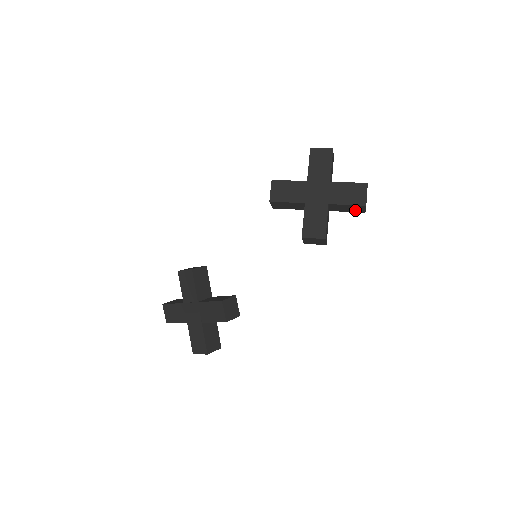
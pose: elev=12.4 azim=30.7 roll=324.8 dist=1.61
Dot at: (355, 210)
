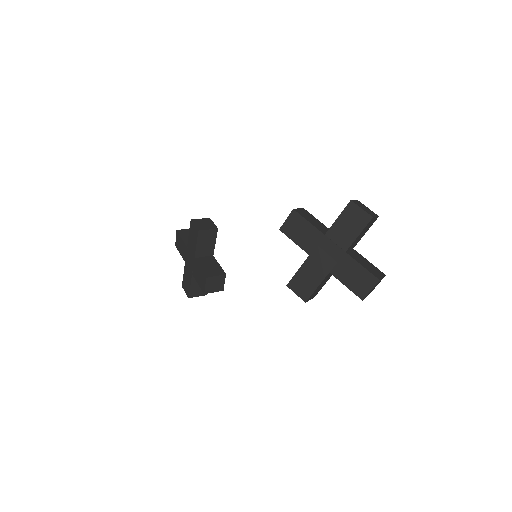
Dot at: occluded
